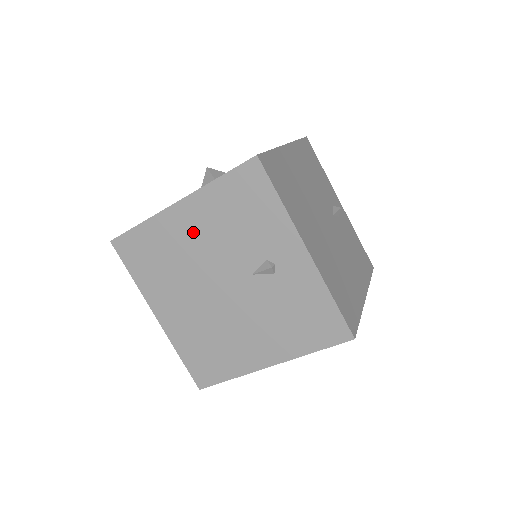
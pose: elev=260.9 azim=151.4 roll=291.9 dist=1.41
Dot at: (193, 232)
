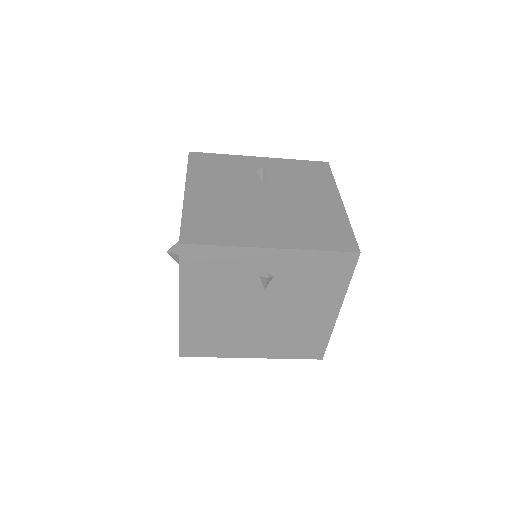
Dot at: (207, 308)
